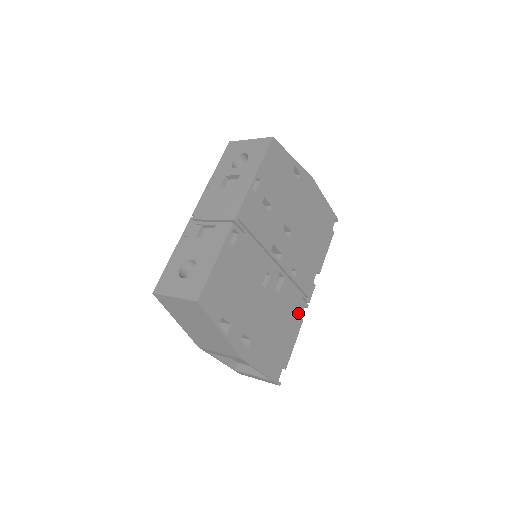
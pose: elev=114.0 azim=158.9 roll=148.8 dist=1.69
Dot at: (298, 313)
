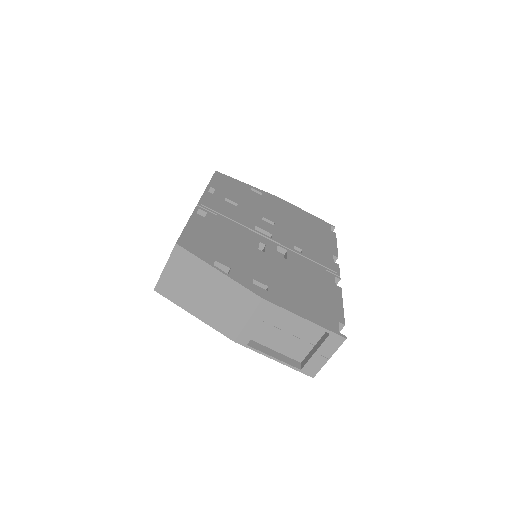
Dot at: (328, 281)
